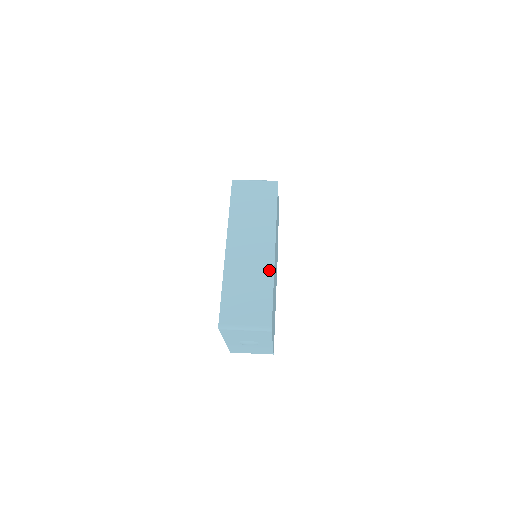
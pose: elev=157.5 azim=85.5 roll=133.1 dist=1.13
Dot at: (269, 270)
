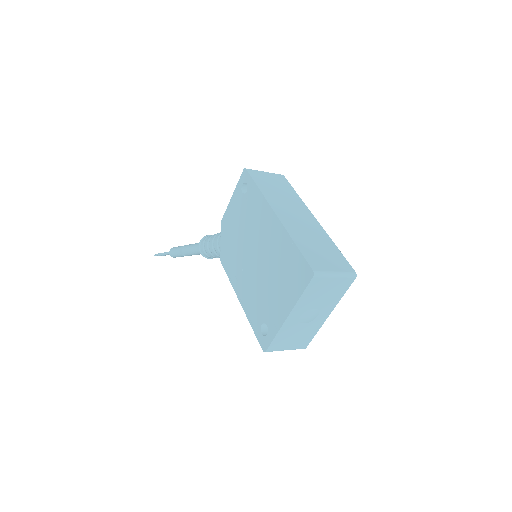
Dot at: (322, 232)
